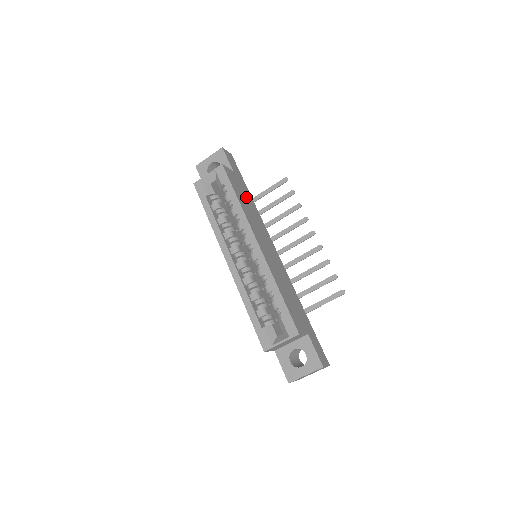
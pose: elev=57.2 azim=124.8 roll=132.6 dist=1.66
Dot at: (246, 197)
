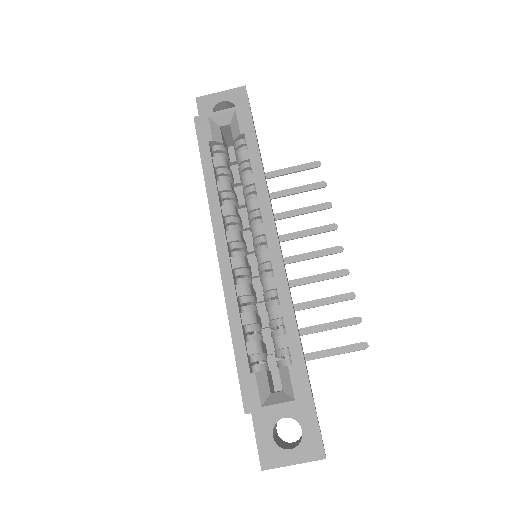
Dot at: occluded
